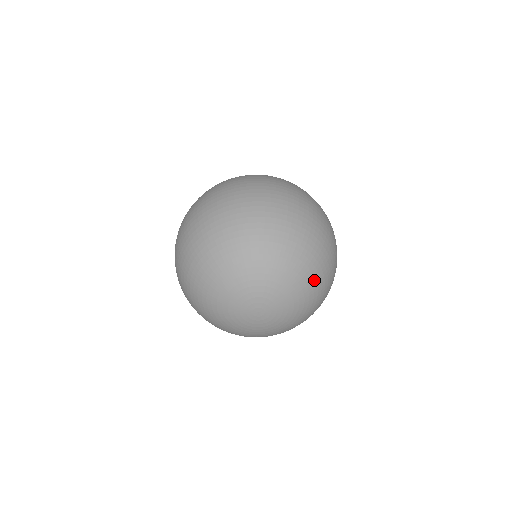
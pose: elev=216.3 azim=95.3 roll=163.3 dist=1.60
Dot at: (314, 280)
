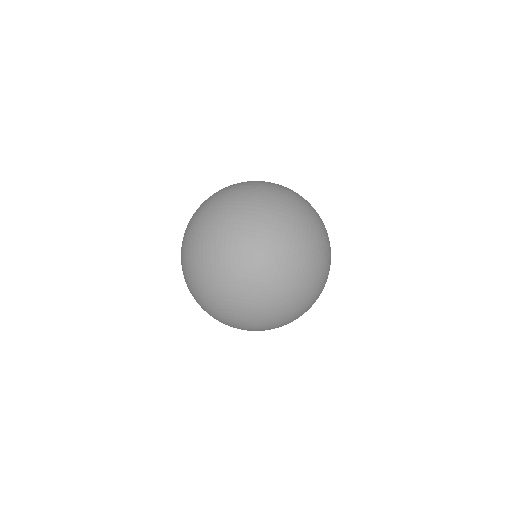
Dot at: (275, 303)
